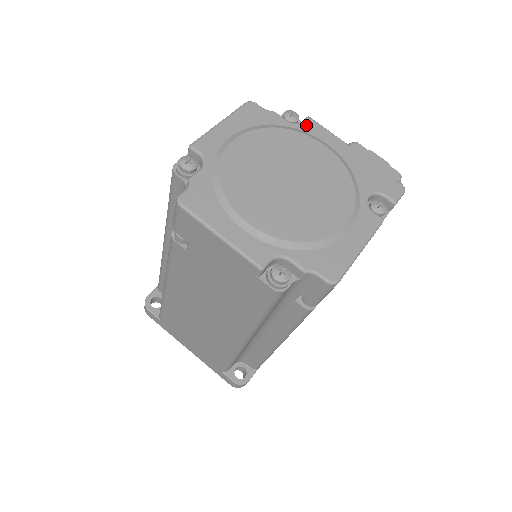
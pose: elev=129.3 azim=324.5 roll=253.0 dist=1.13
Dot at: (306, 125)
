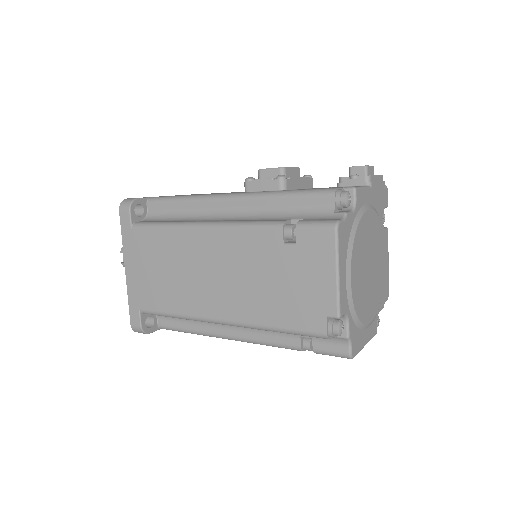
Dot at: (358, 201)
